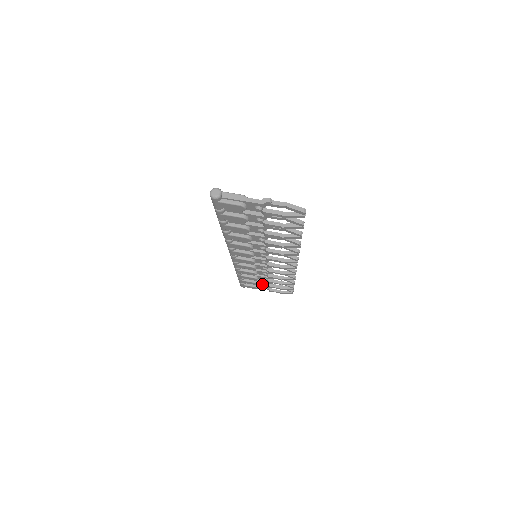
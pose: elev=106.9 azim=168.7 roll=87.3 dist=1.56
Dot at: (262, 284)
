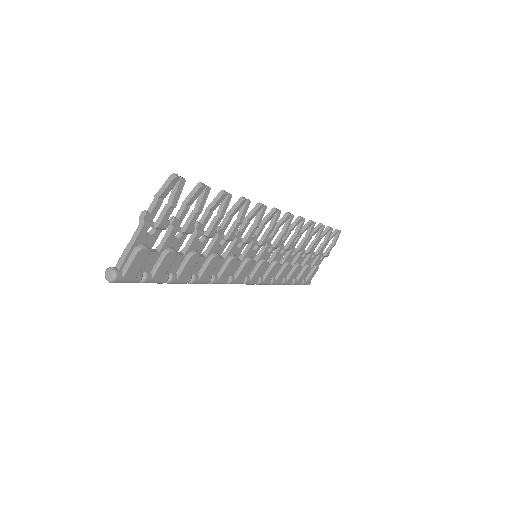
Dot at: (312, 261)
